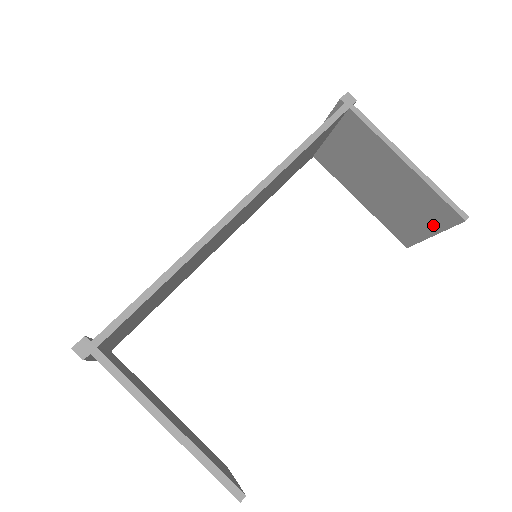
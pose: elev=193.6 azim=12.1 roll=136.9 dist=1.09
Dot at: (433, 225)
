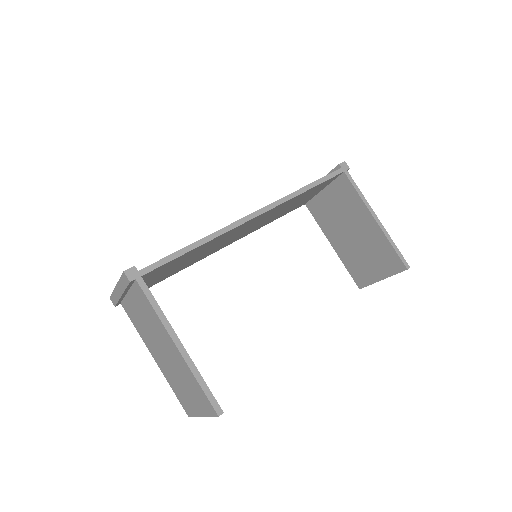
Dot at: (384, 271)
